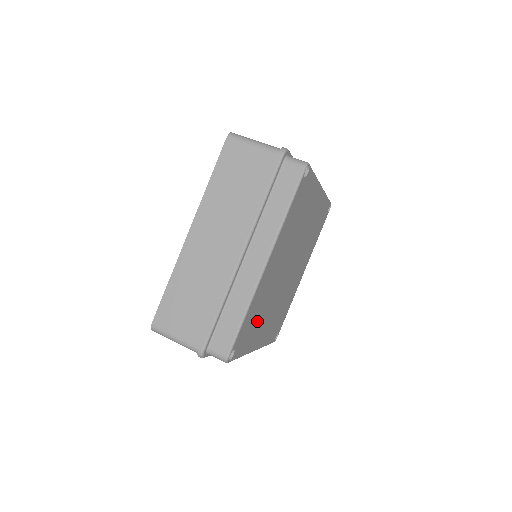
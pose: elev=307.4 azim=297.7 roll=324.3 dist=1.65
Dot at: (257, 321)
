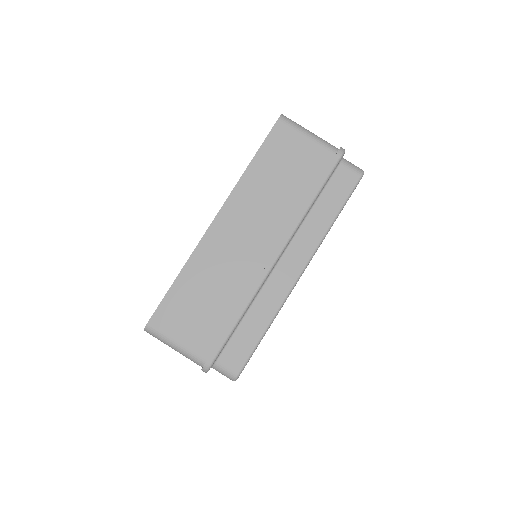
Dot at: occluded
